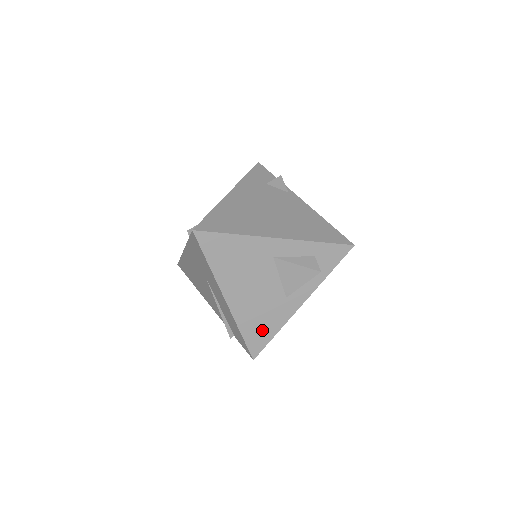
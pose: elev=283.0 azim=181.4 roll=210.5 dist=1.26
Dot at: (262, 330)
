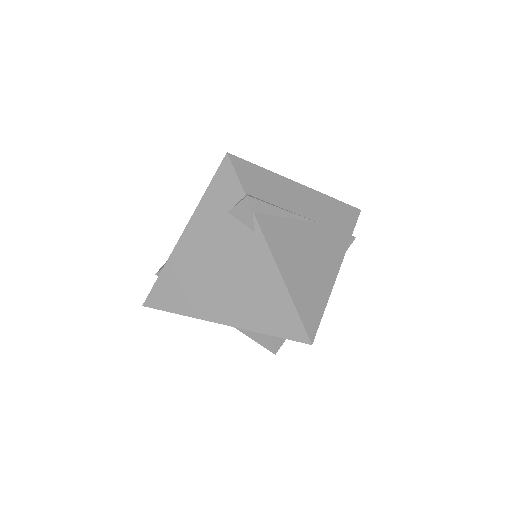
Dot at: occluded
